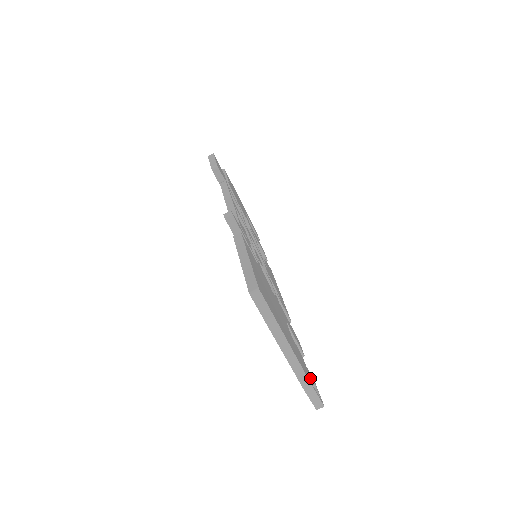
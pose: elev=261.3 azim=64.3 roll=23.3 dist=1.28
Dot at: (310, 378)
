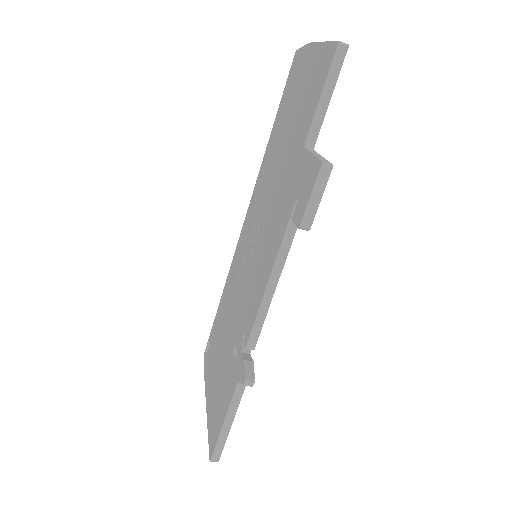
Dot at: occluded
